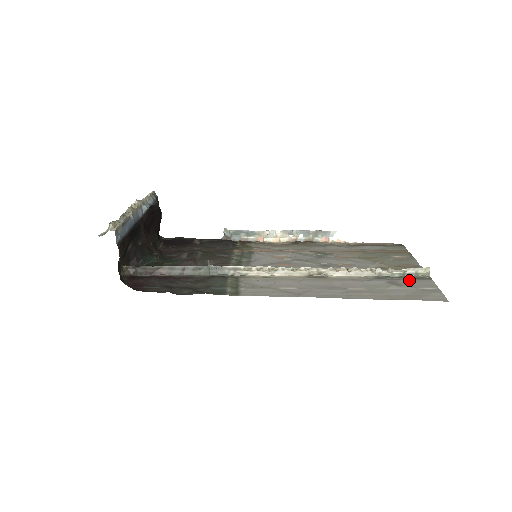
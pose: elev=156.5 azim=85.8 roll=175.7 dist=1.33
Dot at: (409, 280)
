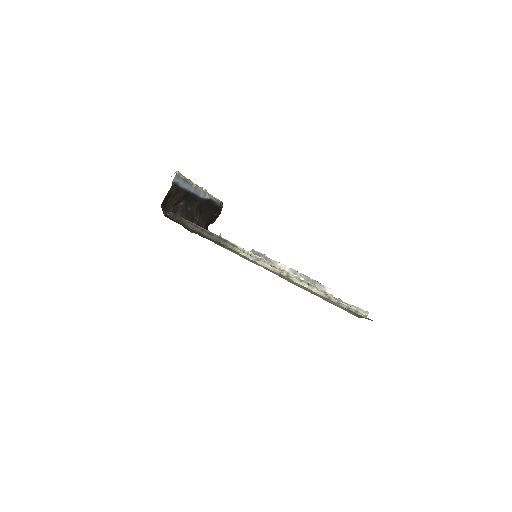
Dot at: (347, 309)
